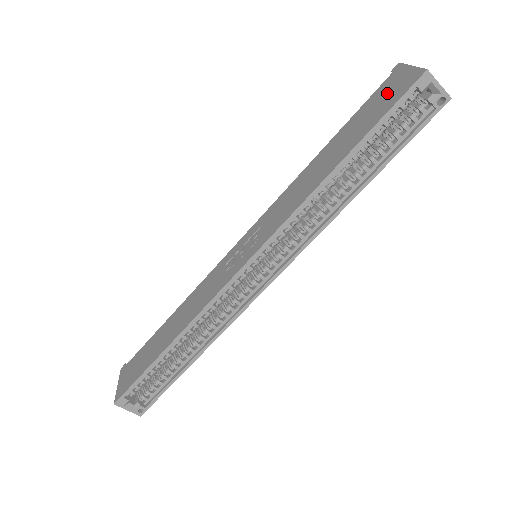
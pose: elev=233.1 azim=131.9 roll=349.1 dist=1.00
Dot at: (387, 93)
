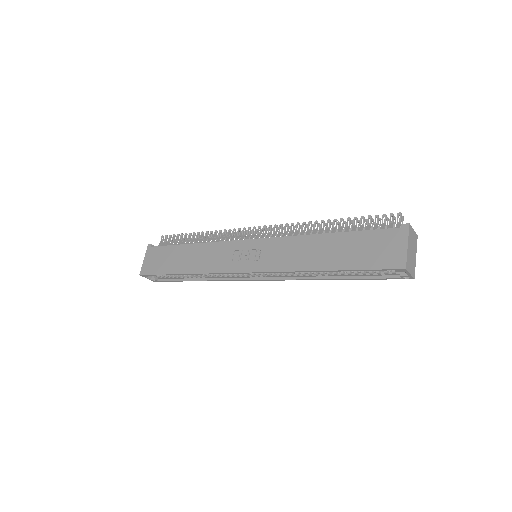
Dot at: (382, 248)
